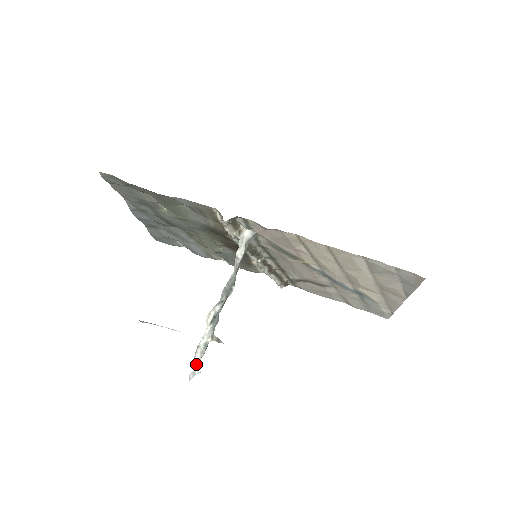
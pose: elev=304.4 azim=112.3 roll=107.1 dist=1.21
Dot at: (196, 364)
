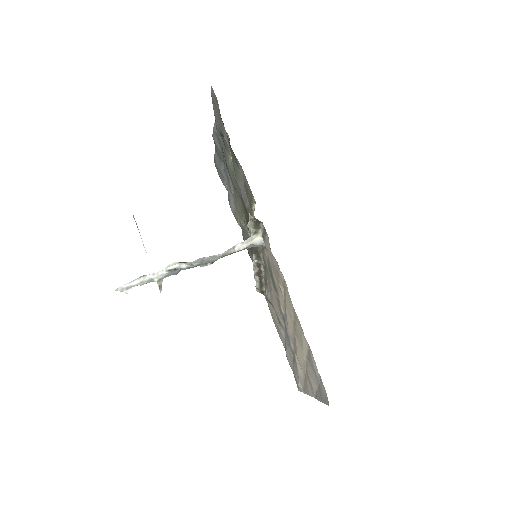
Dot at: (131, 285)
